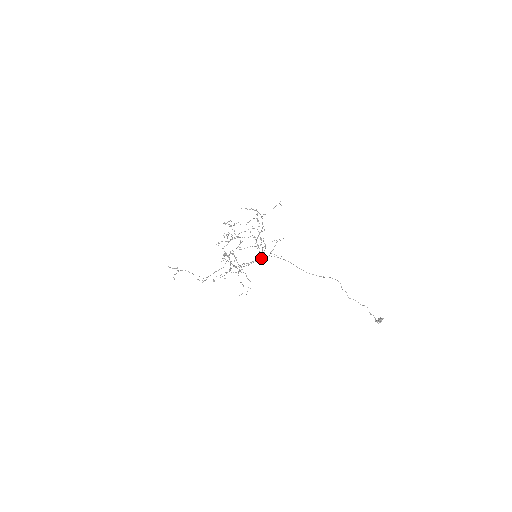
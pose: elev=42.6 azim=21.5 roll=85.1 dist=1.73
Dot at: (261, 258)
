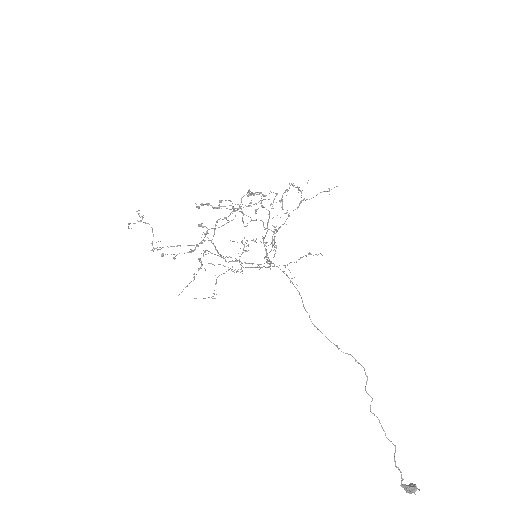
Dot at: (268, 266)
